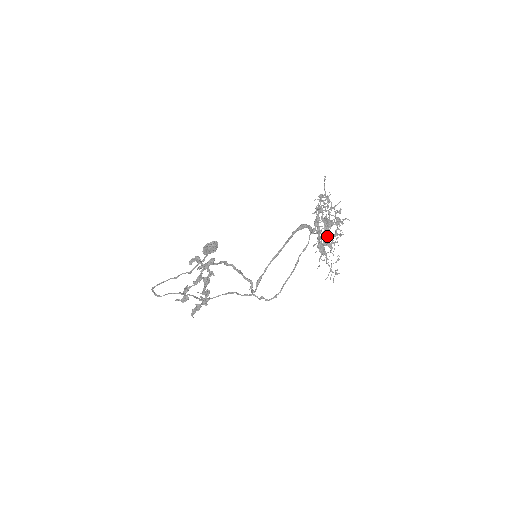
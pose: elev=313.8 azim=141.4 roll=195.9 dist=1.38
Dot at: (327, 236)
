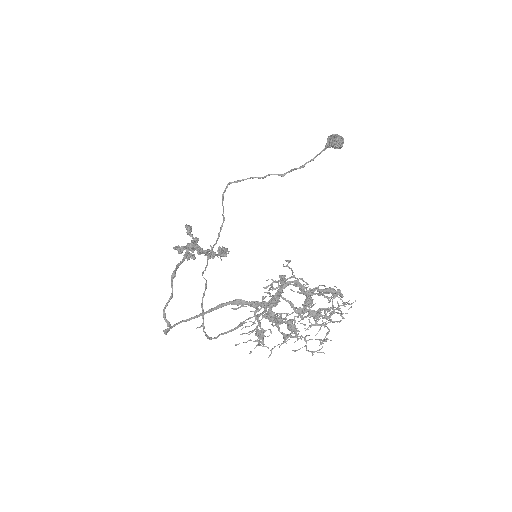
Dot at: (289, 322)
